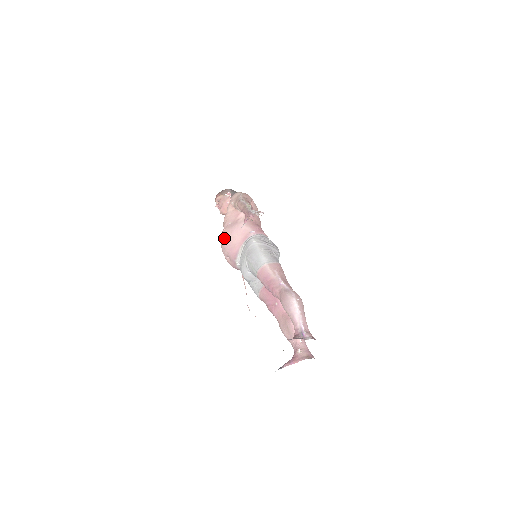
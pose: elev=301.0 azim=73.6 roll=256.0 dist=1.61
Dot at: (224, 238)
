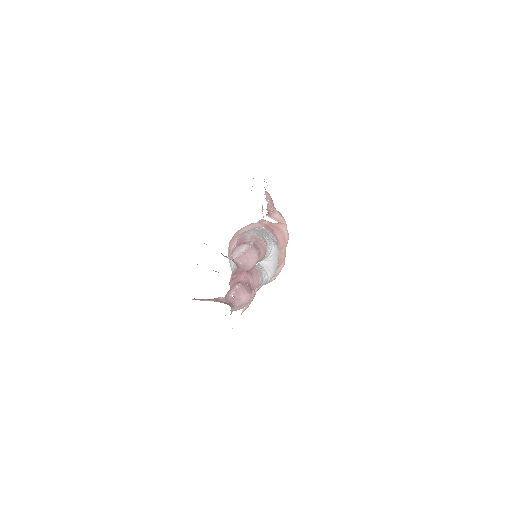
Dot at: (236, 232)
